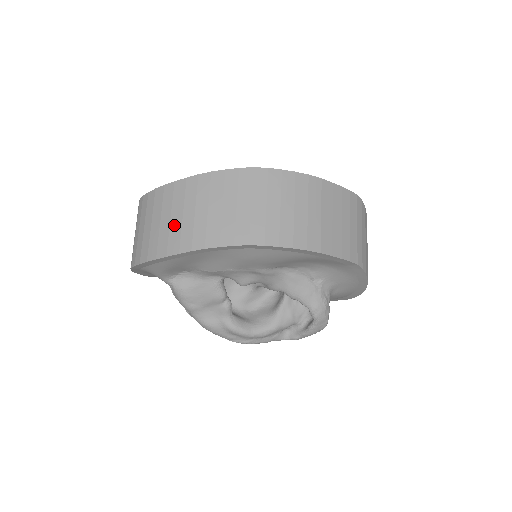
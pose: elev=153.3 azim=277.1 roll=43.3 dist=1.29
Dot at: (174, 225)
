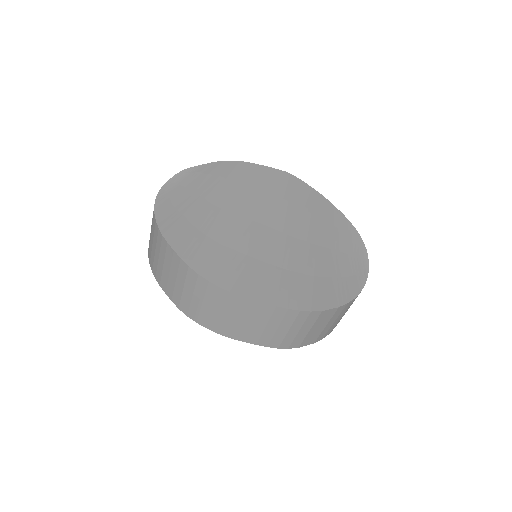
Dot at: (153, 251)
